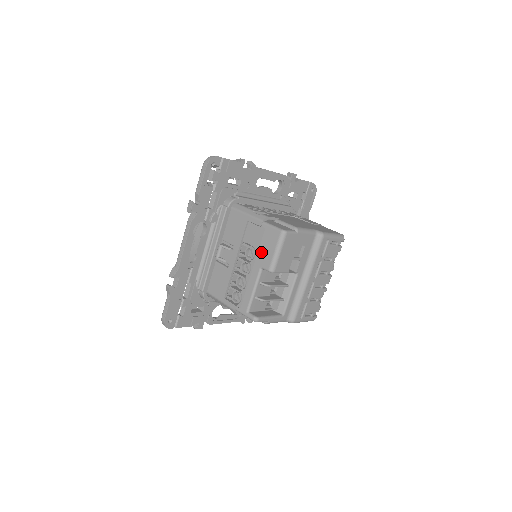
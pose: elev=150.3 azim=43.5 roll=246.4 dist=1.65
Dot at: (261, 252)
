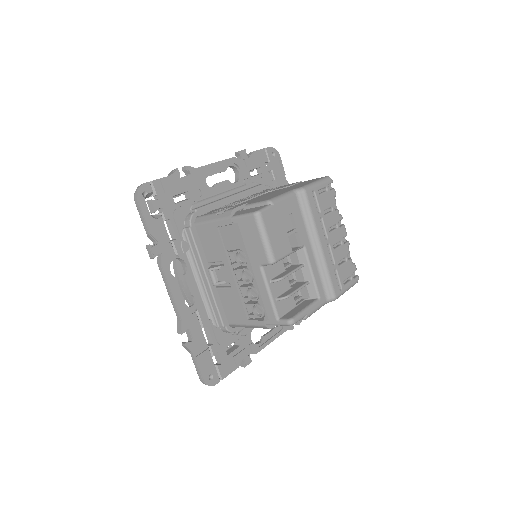
Dot at: (249, 250)
